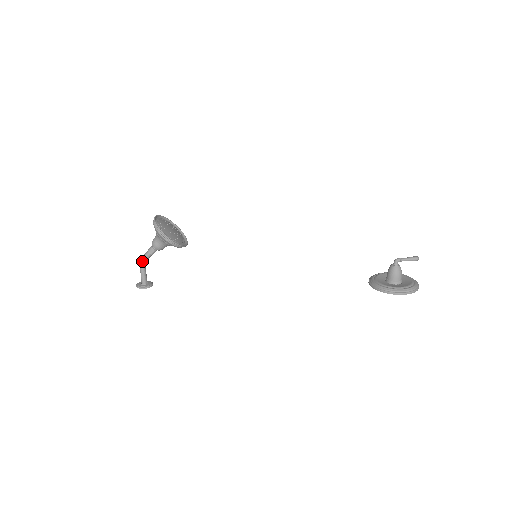
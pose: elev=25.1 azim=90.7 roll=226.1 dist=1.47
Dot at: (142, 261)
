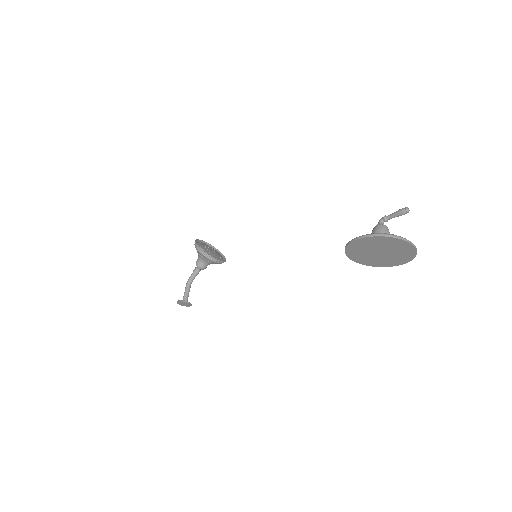
Dot at: (188, 280)
